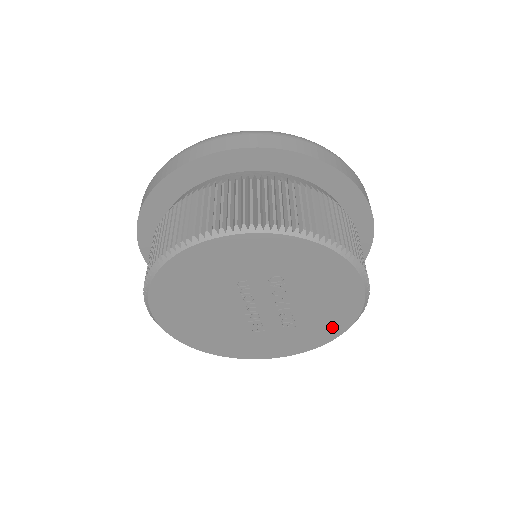
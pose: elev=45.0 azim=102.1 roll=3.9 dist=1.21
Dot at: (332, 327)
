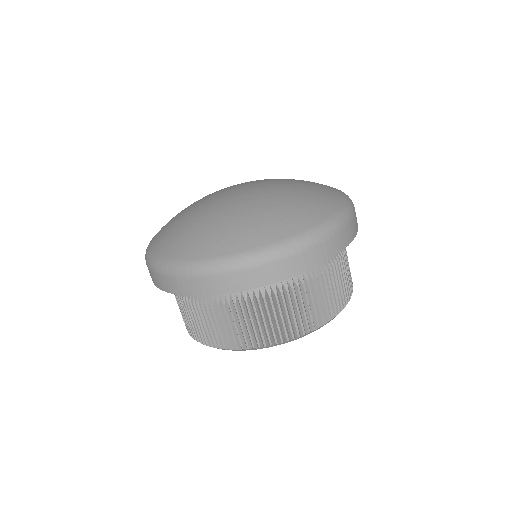
Dot at: occluded
